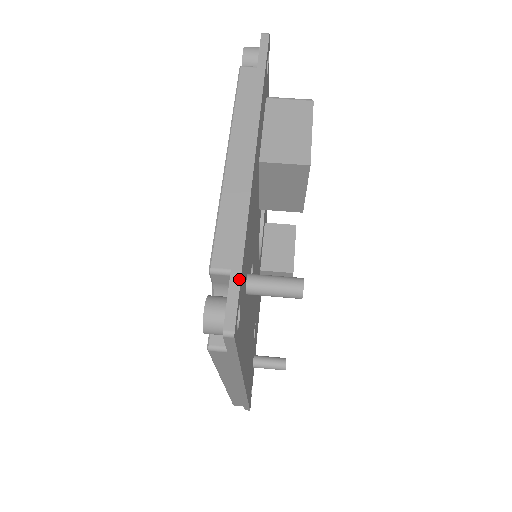
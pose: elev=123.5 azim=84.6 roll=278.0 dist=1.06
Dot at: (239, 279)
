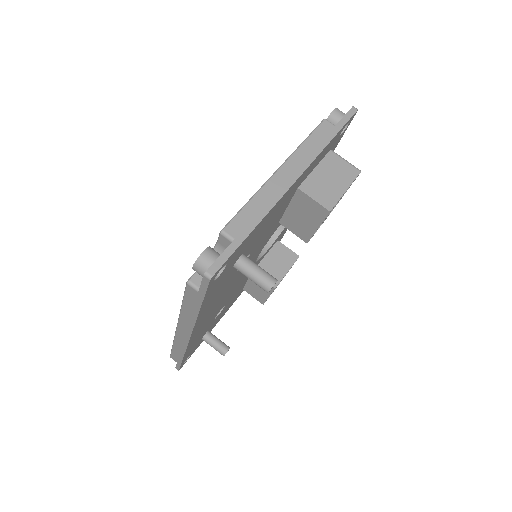
Dot at: (236, 248)
